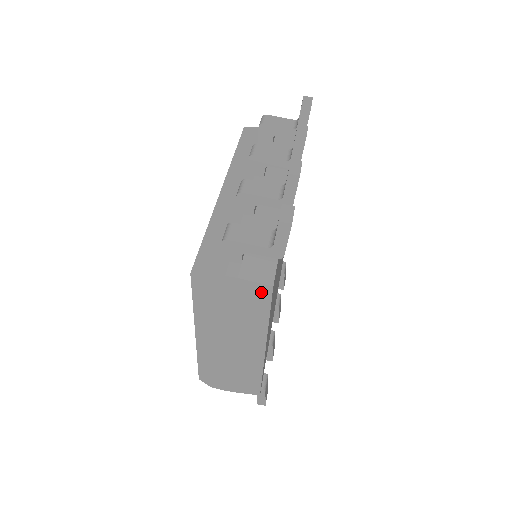
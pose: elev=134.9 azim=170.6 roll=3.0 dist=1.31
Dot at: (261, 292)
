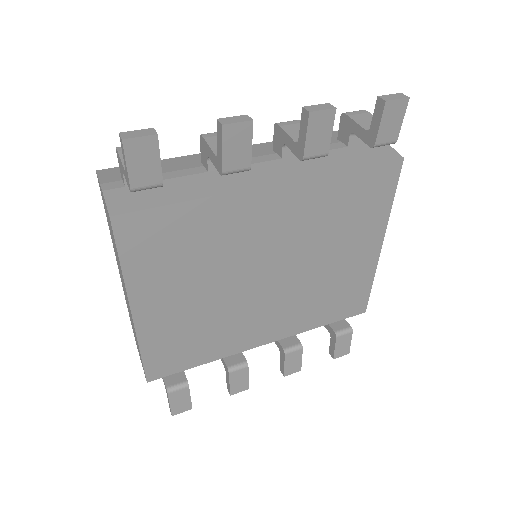
Dot at: occluded
